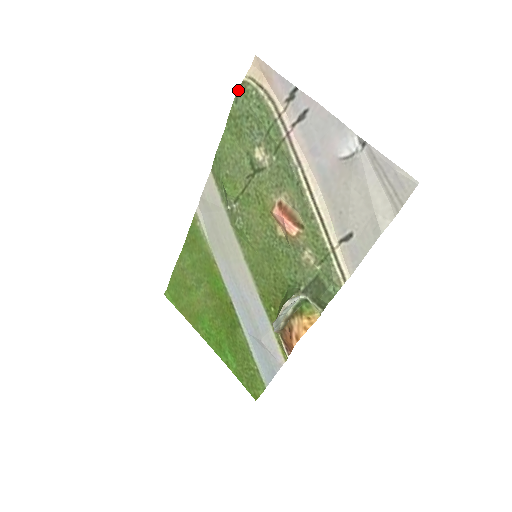
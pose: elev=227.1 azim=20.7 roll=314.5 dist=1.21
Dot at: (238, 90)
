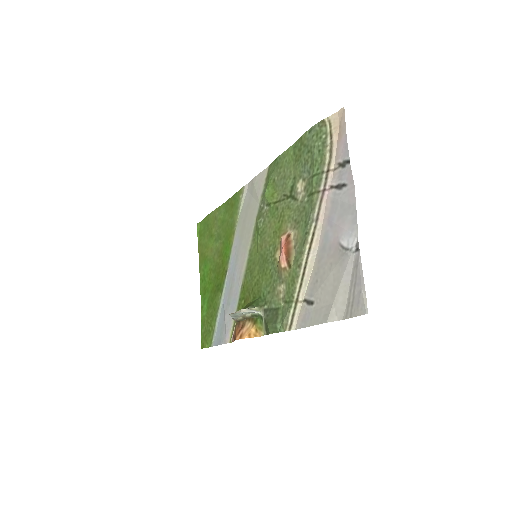
Dot at: (316, 124)
